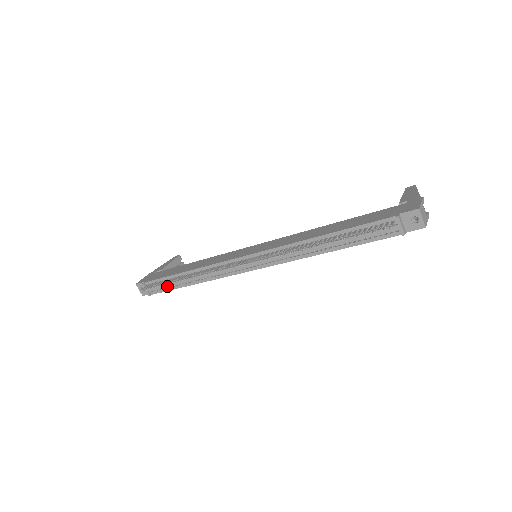
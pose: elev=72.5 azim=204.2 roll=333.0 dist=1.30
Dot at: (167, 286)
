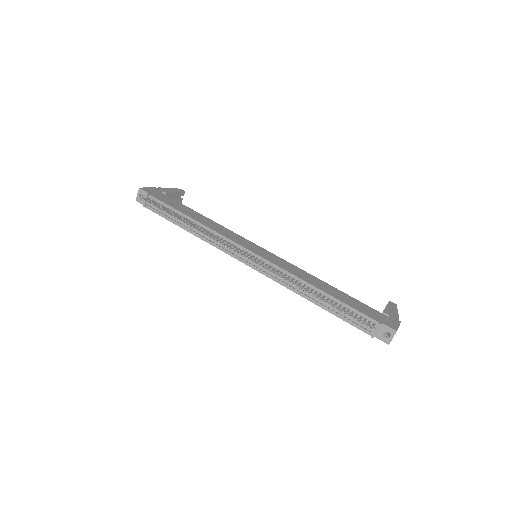
Dot at: (166, 214)
